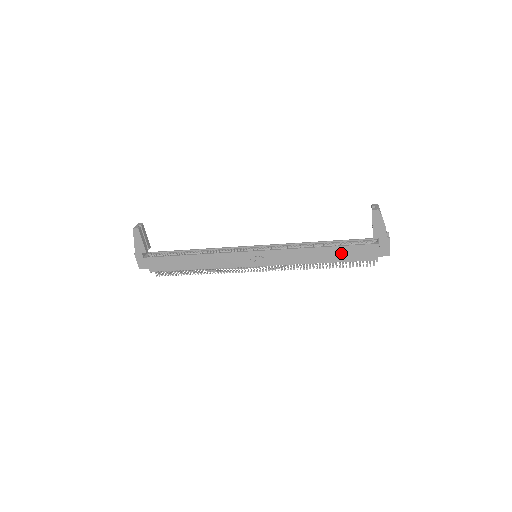
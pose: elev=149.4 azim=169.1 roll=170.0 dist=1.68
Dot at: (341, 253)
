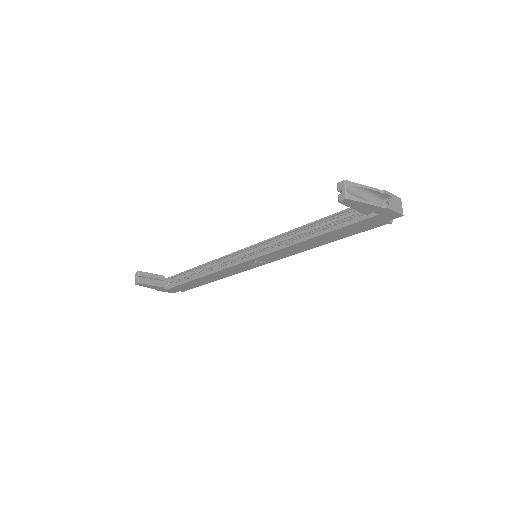
Dot at: (339, 233)
